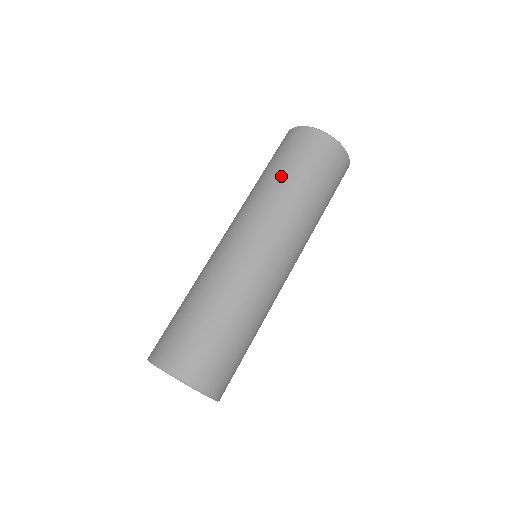
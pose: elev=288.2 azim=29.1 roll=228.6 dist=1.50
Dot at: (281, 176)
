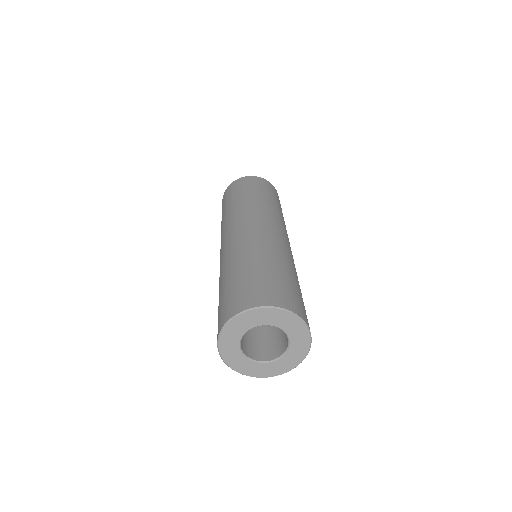
Dot at: (222, 218)
